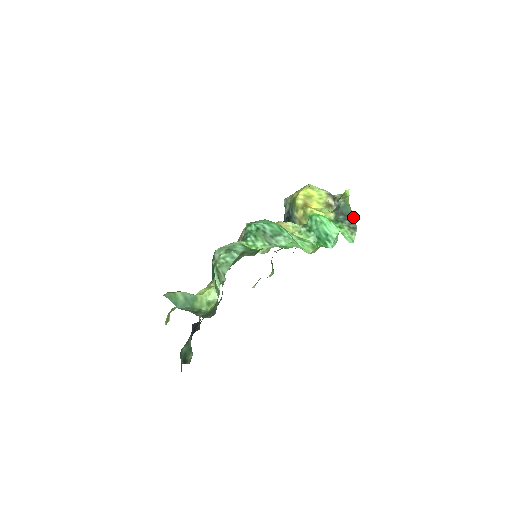
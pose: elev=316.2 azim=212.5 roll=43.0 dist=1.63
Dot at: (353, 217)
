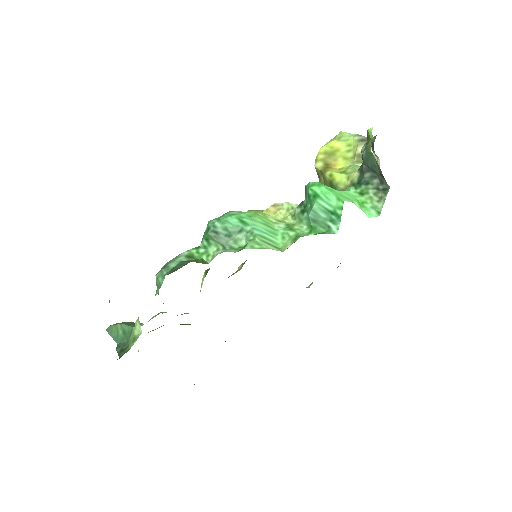
Dot at: (381, 172)
